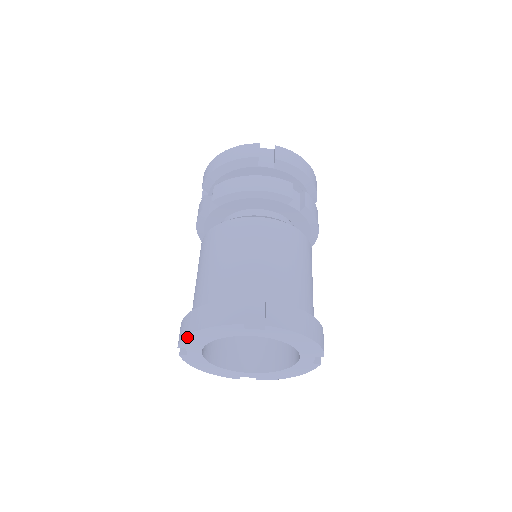
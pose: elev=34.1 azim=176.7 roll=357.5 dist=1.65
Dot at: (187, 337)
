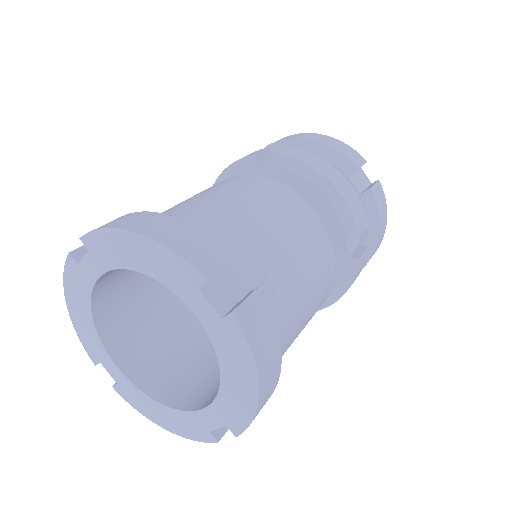
Dot at: (111, 231)
